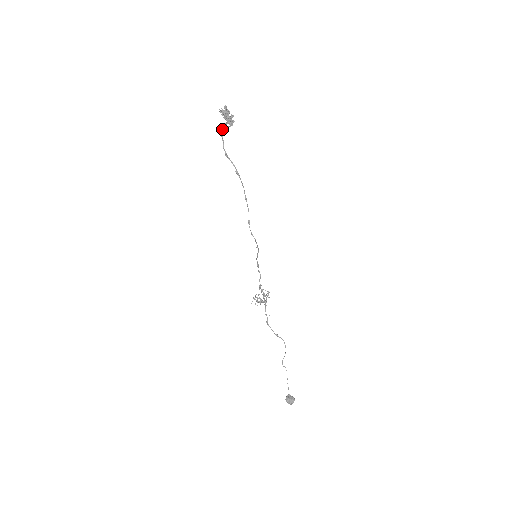
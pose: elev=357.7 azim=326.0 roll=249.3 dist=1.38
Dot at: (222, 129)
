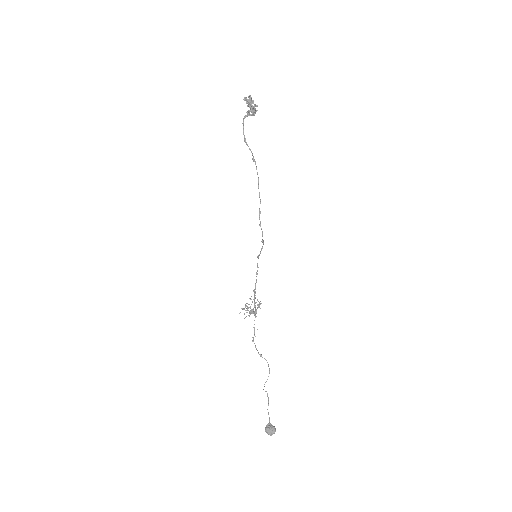
Dot at: (244, 116)
